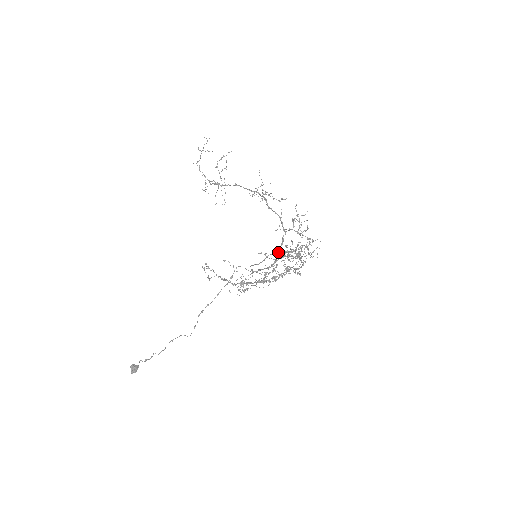
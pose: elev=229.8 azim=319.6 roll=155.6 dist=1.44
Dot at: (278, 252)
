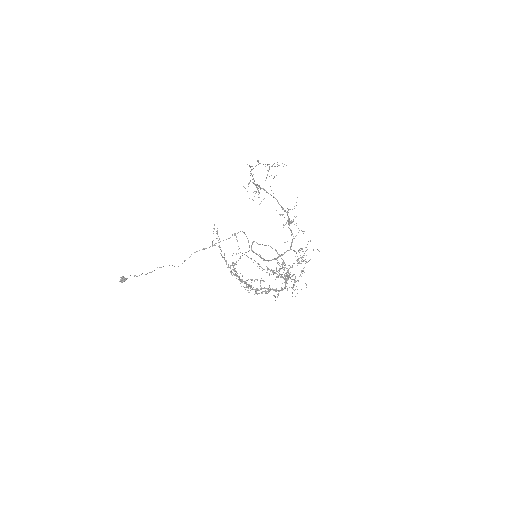
Dot at: (276, 258)
